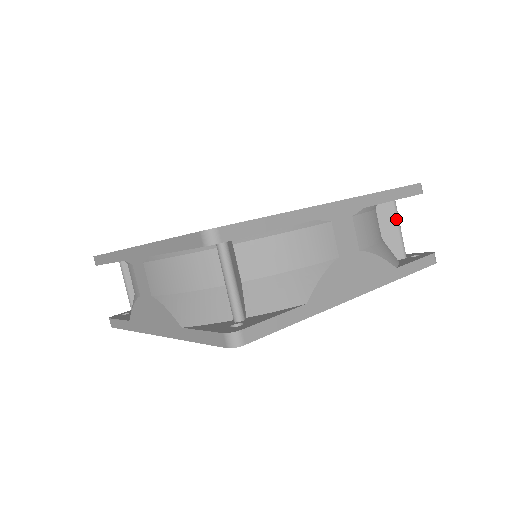
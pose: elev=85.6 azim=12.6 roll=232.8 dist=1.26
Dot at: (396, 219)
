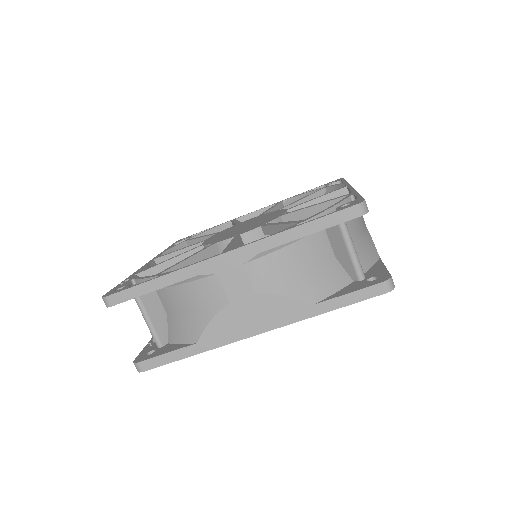
Dot at: occluded
